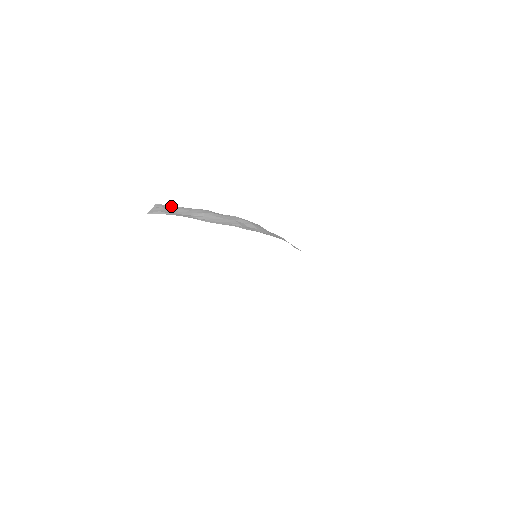
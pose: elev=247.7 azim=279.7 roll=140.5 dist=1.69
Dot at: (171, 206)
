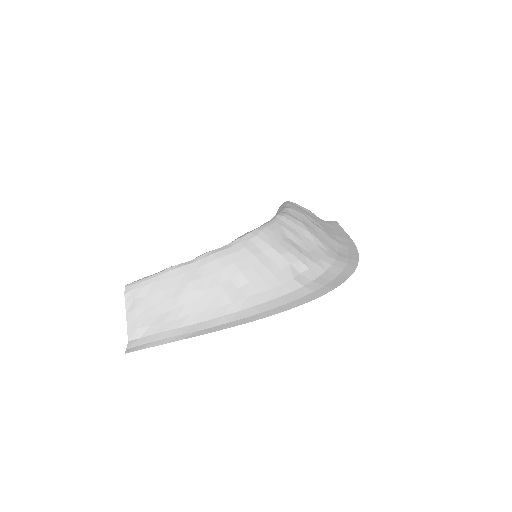
Dot at: (141, 290)
